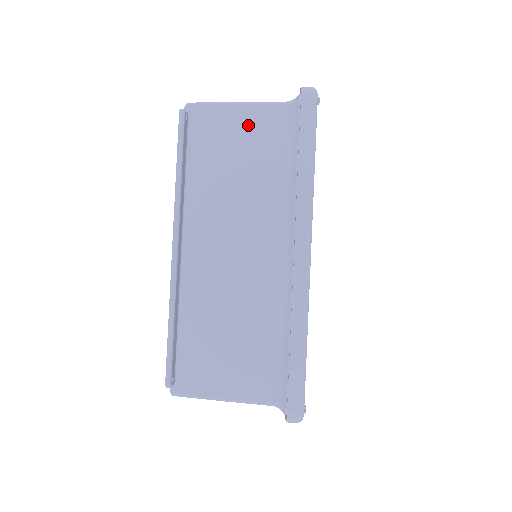
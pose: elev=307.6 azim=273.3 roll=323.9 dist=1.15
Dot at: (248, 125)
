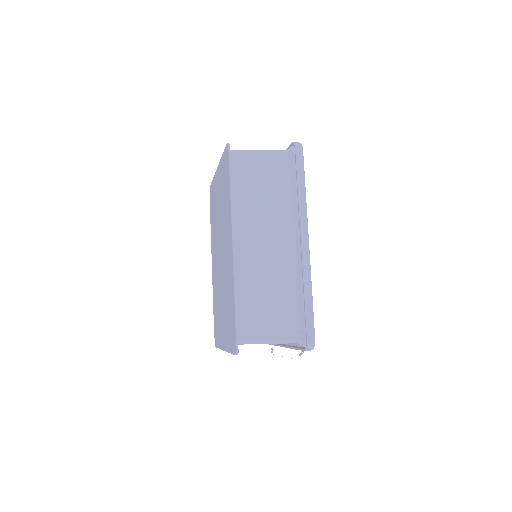
Dot at: occluded
